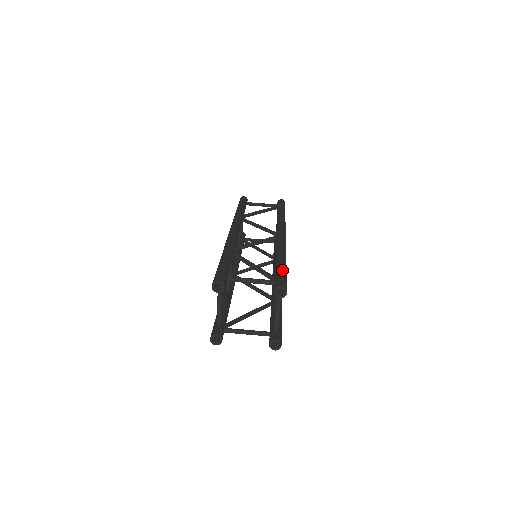
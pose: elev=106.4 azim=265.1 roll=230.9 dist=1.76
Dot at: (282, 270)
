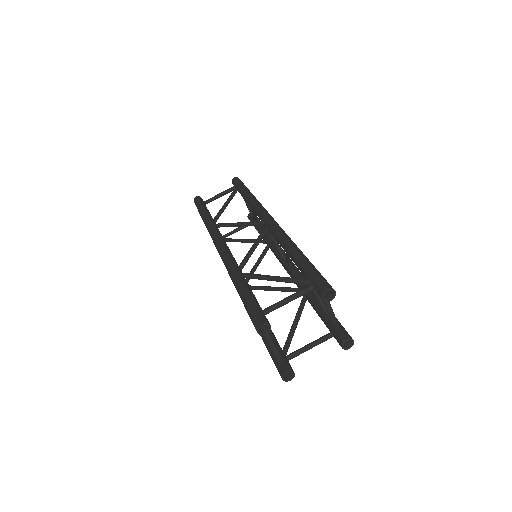
Dot at: (310, 268)
